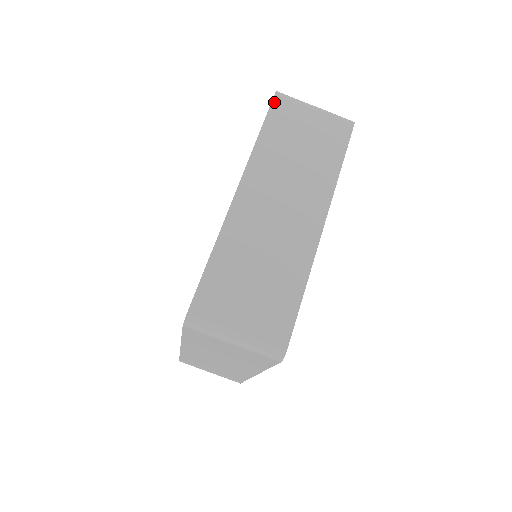
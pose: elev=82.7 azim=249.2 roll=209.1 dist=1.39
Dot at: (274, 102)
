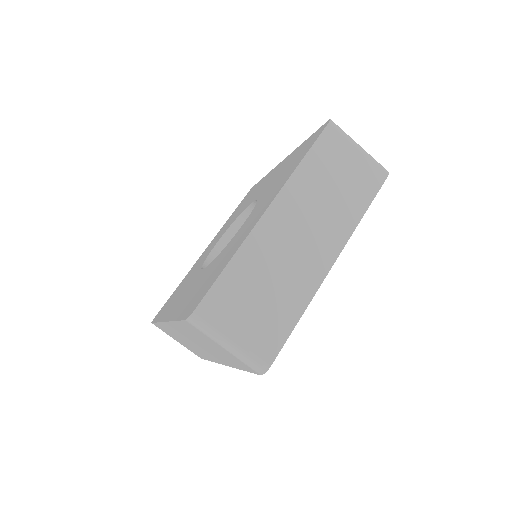
Dot at: (326, 130)
